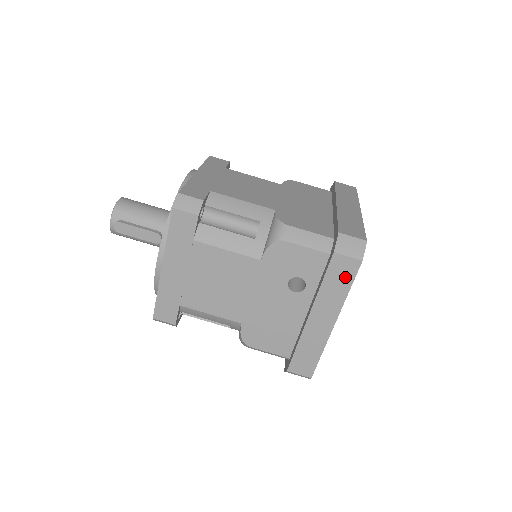
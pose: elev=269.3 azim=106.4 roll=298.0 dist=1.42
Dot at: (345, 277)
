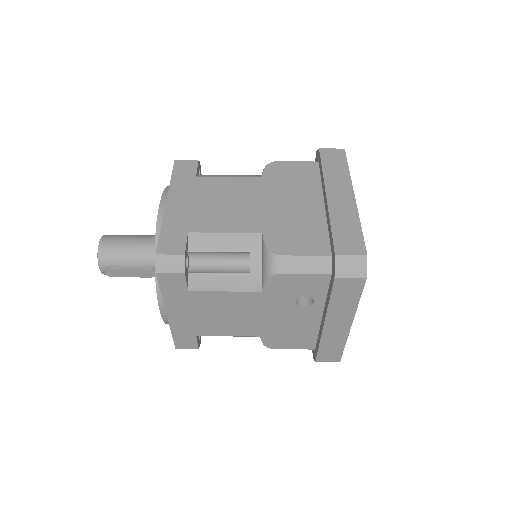
Dot at: (352, 293)
